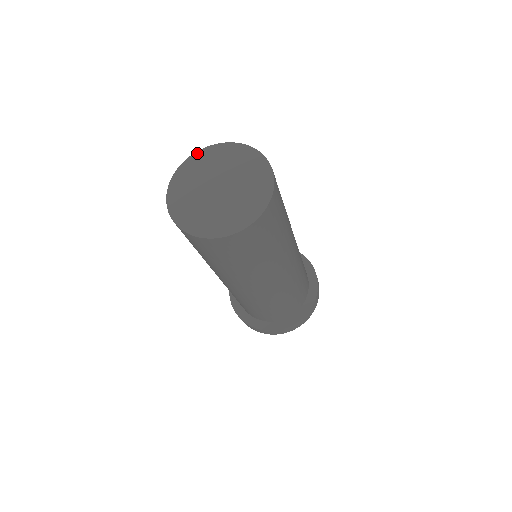
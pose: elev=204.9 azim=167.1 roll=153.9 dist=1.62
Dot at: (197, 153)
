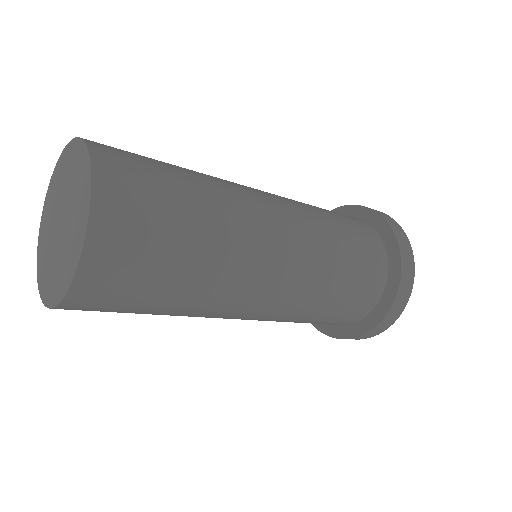
Dot at: (63, 152)
